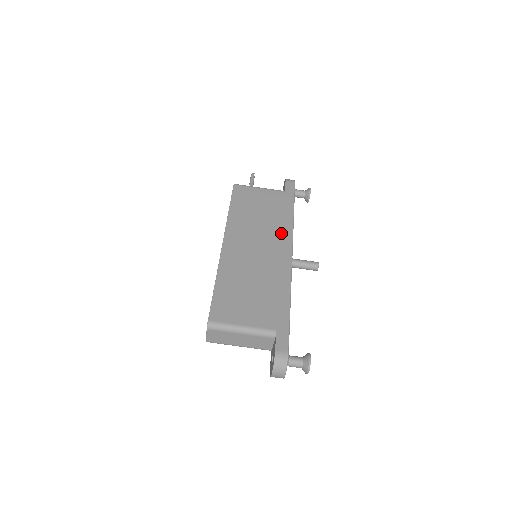
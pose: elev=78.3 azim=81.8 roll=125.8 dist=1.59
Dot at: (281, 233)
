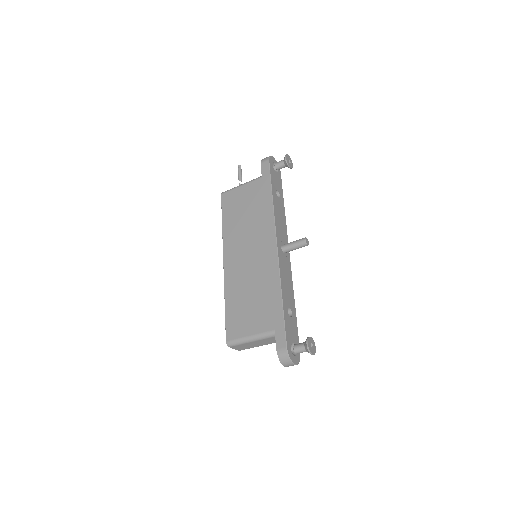
Dot at: (265, 227)
